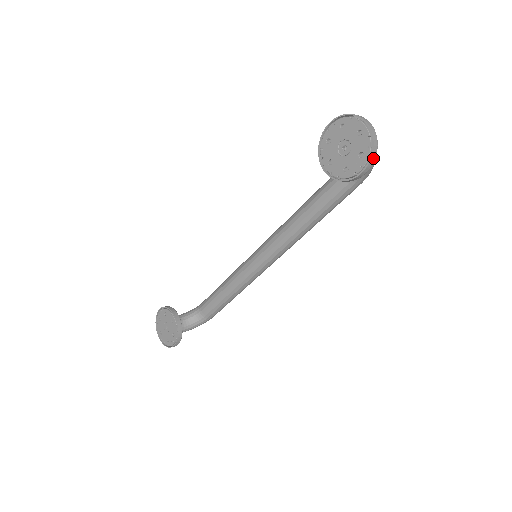
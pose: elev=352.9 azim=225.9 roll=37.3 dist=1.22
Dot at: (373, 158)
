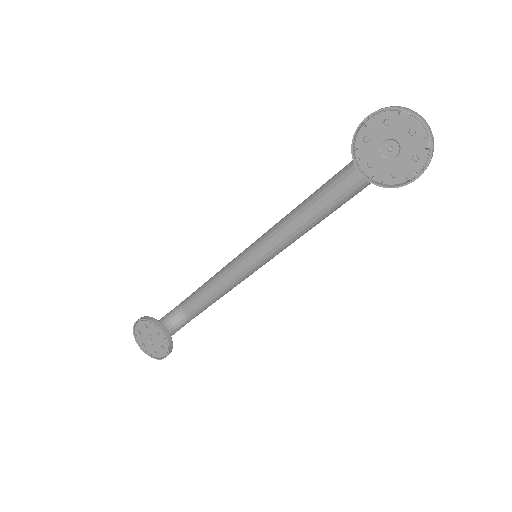
Dot at: (430, 161)
